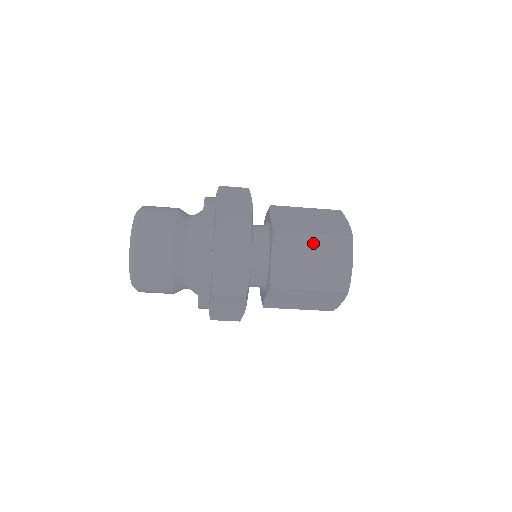
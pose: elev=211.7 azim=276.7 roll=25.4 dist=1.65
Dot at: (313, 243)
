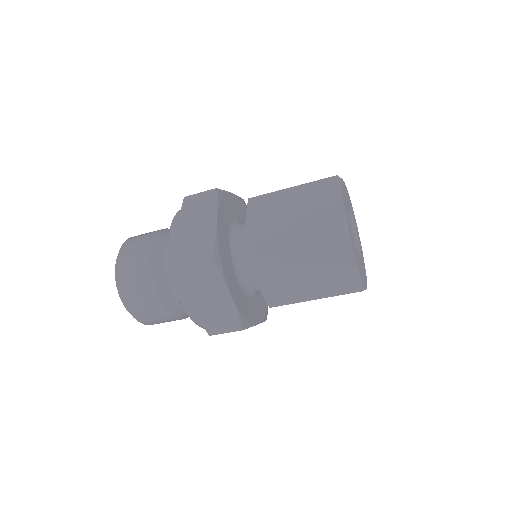
Dot at: (291, 196)
